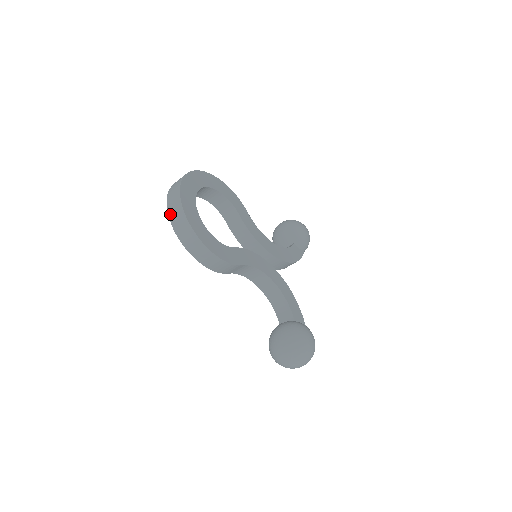
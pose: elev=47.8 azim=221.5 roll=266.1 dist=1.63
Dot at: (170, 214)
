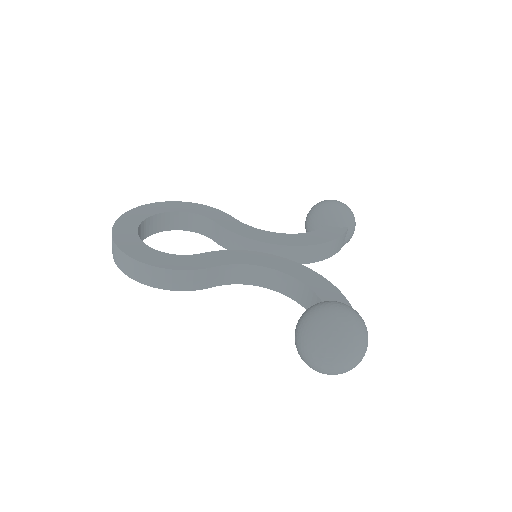
Dot at: (113, 255)
